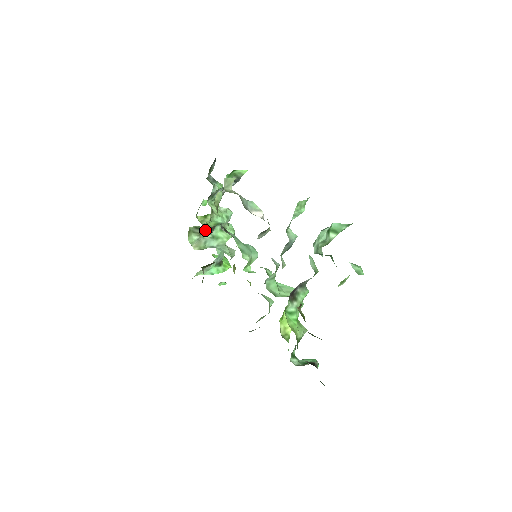
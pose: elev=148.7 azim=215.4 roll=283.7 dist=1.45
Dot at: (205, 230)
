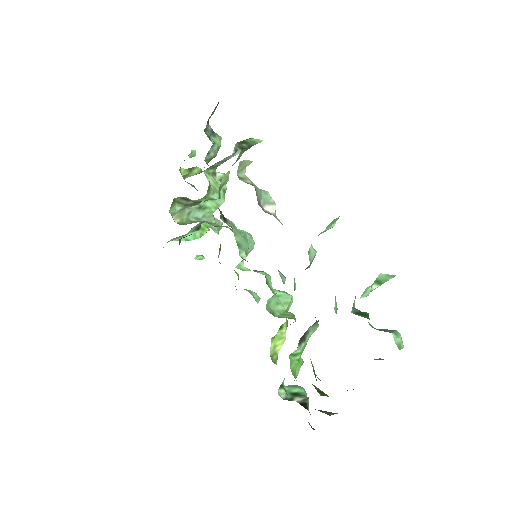
Dot at: occluded
